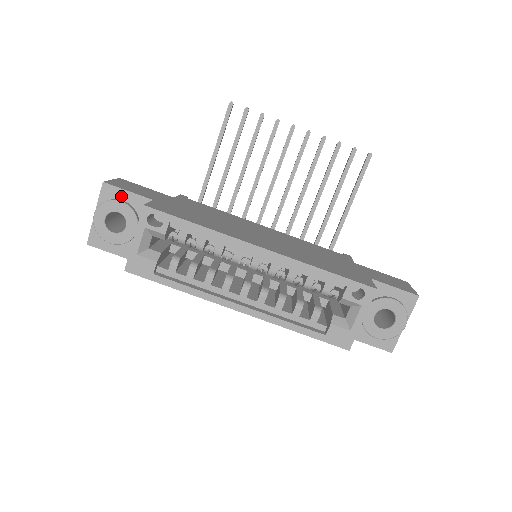
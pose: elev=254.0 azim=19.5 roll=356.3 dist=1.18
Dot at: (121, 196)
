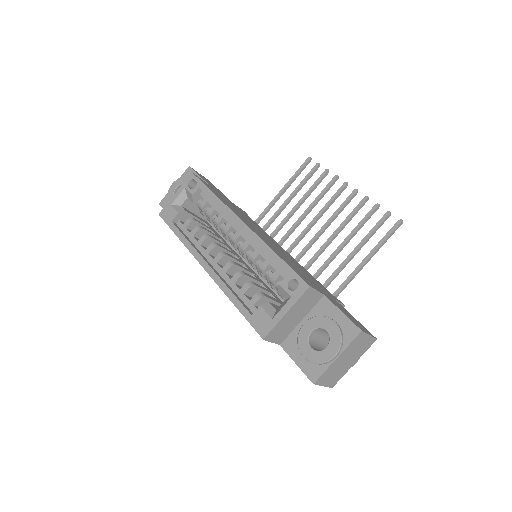
Dot at: occluded
